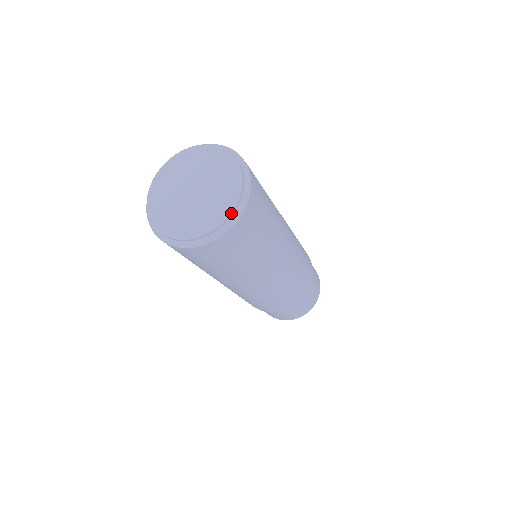
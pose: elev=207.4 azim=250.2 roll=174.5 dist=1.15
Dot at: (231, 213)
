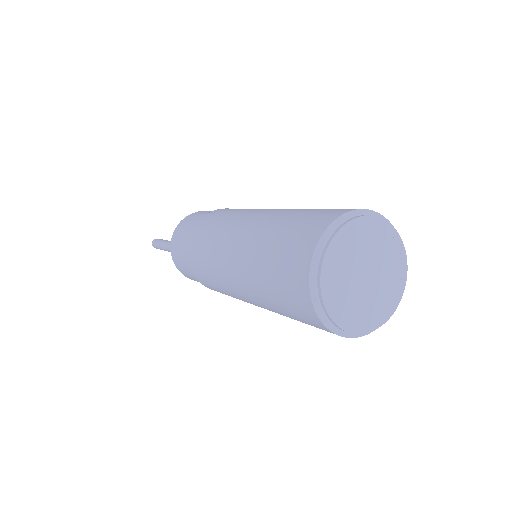
Dot at: occluded
